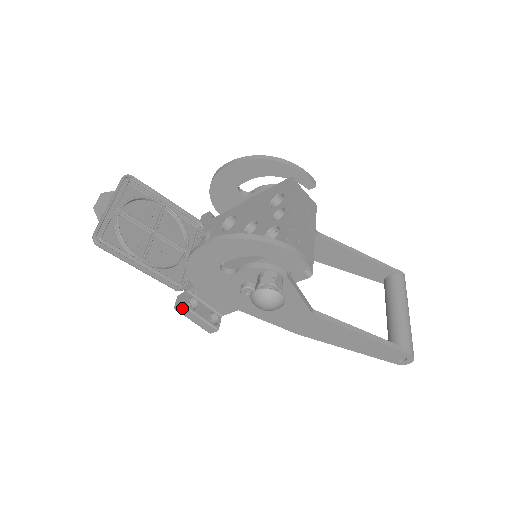
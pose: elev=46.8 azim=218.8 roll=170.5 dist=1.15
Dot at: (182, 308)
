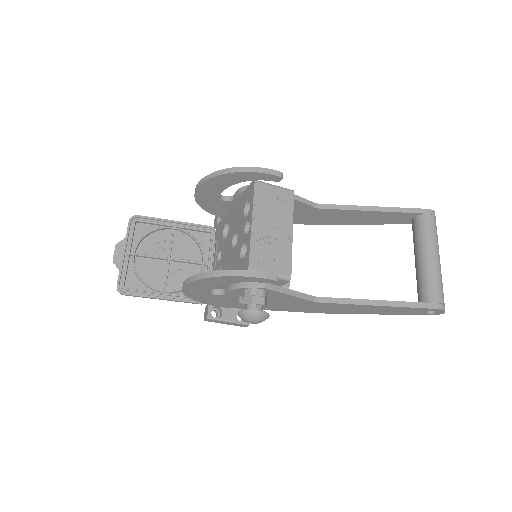
Dot at: (208, 320)
